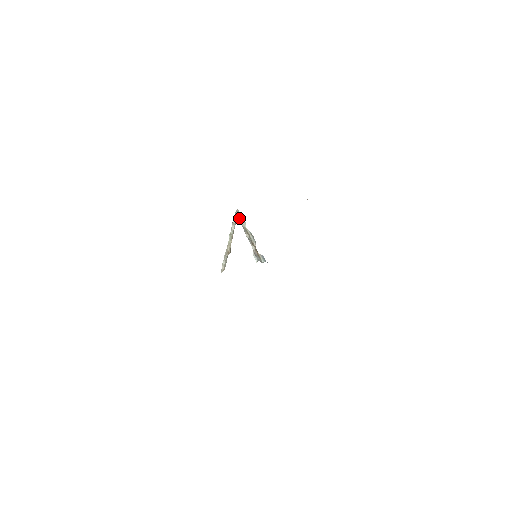
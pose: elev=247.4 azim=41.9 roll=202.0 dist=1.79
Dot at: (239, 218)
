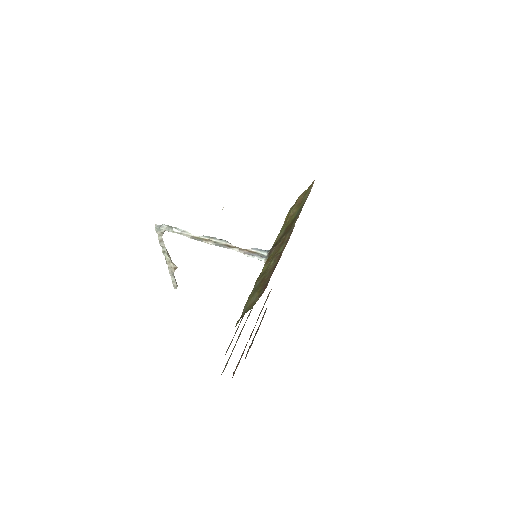
Dot at: occluded
